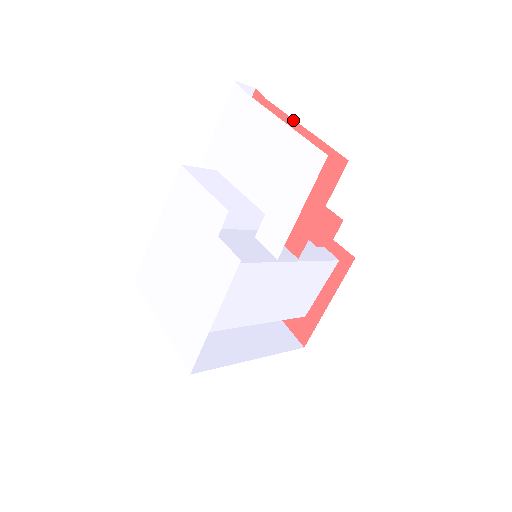
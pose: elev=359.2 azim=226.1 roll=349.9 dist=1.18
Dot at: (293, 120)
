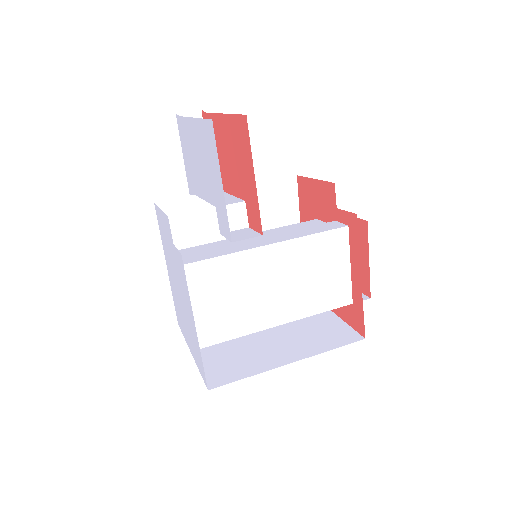
Dot at: (219, 114)
